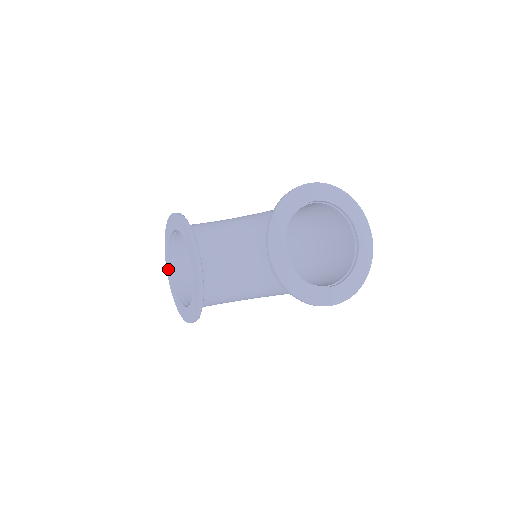
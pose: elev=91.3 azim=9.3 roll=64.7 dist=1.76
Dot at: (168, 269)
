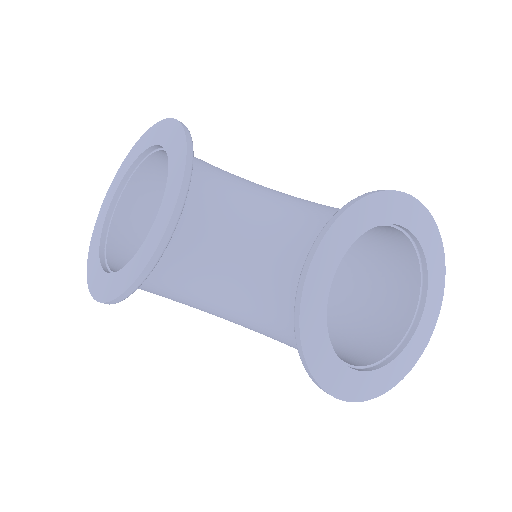
Dot at: (107, 199)
